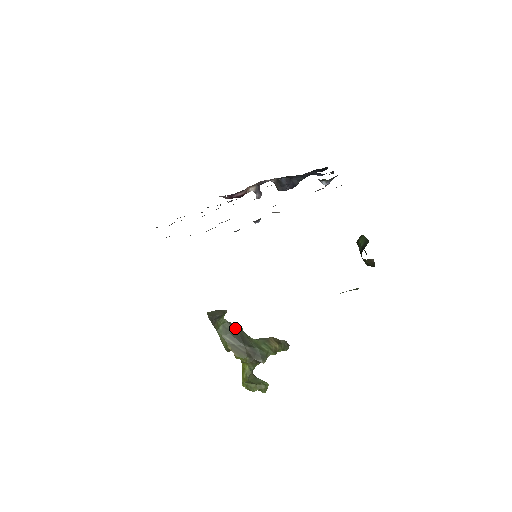
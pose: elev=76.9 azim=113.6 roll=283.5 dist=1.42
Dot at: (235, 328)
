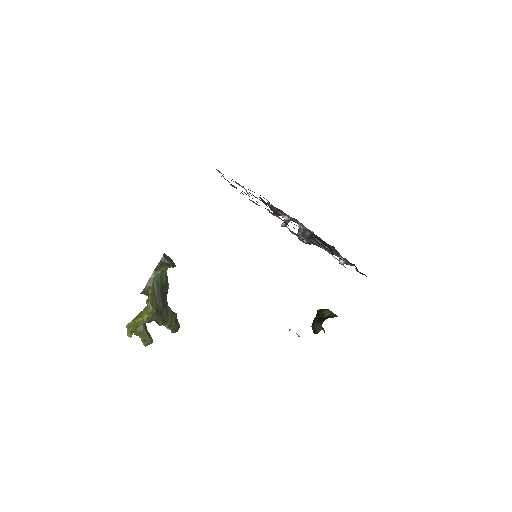
Dot at: (166, 283)
